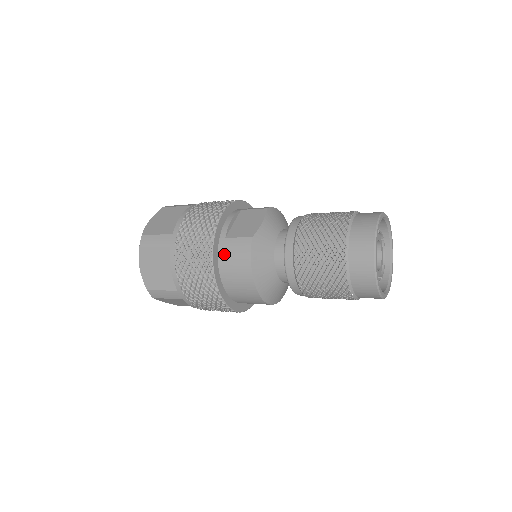
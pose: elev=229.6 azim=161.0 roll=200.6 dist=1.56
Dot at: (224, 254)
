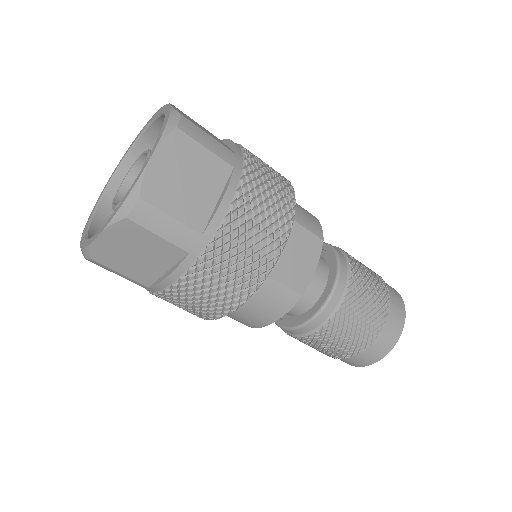
Dot at: (256, 295)
